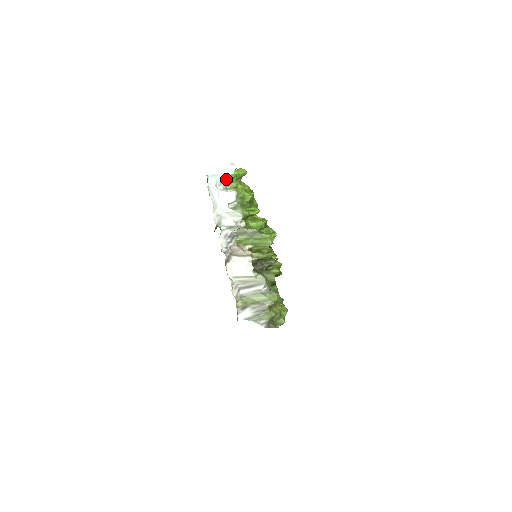
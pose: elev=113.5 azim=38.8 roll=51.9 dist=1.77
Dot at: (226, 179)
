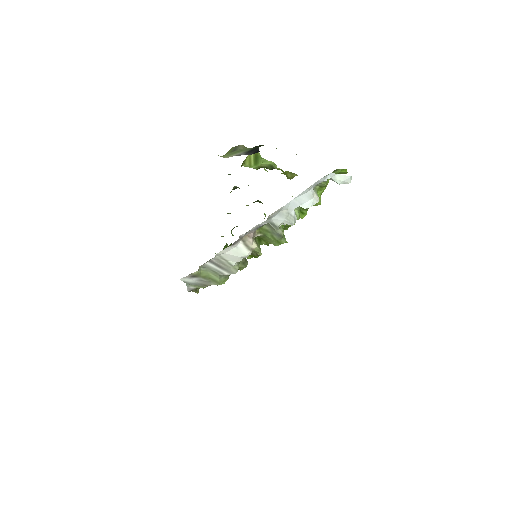
Dot at: occluded
